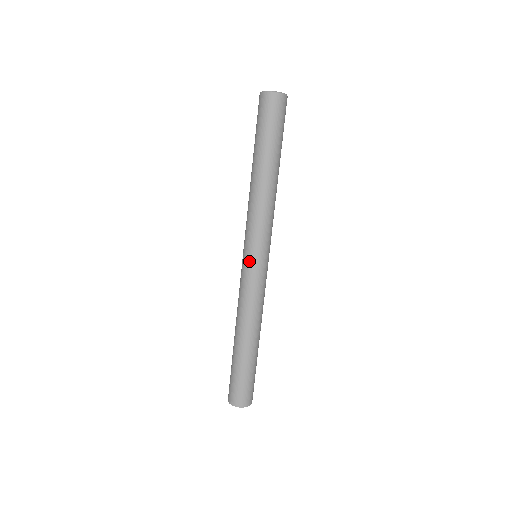
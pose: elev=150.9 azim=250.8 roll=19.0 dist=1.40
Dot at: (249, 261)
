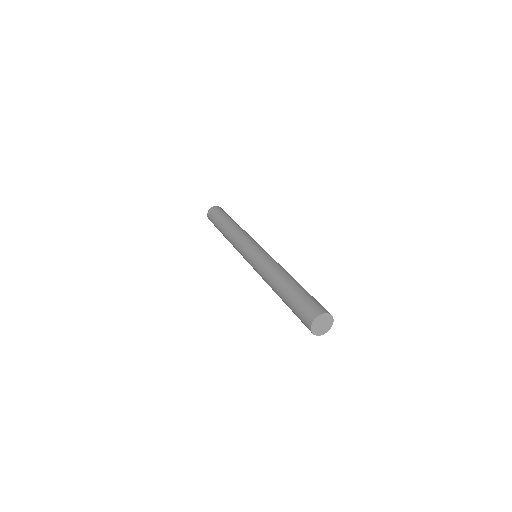
Dot at: (259, 248)
